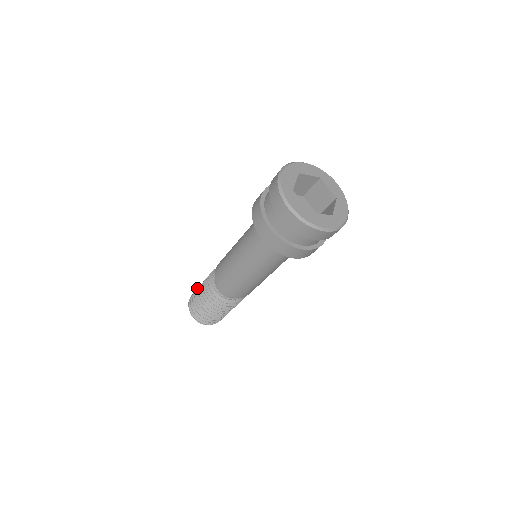
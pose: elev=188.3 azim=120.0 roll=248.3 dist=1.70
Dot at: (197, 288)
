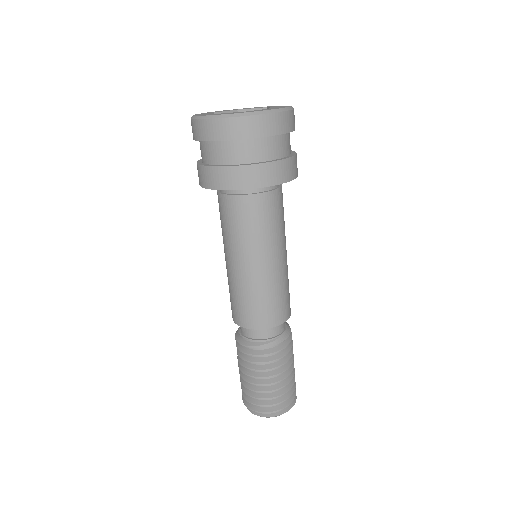
Dot at: occluded
